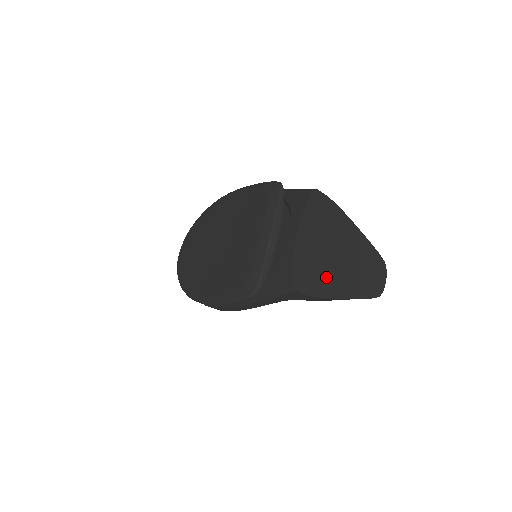
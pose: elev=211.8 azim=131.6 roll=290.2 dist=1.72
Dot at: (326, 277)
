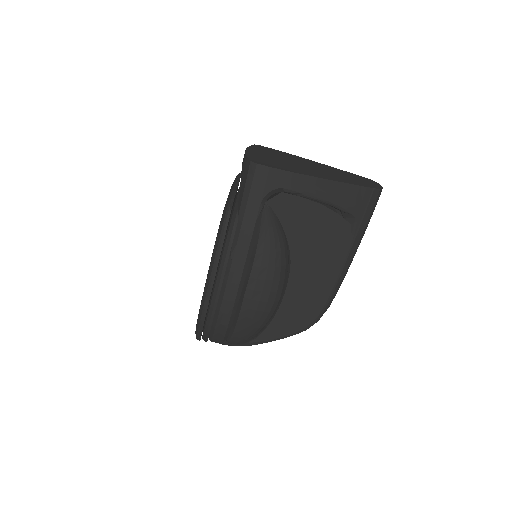
Dot at: (294, 168)
